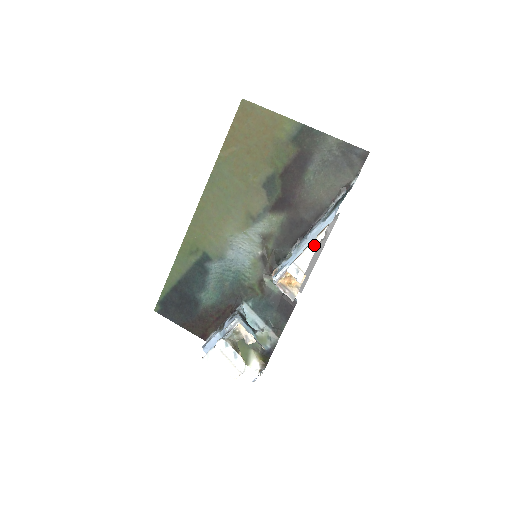
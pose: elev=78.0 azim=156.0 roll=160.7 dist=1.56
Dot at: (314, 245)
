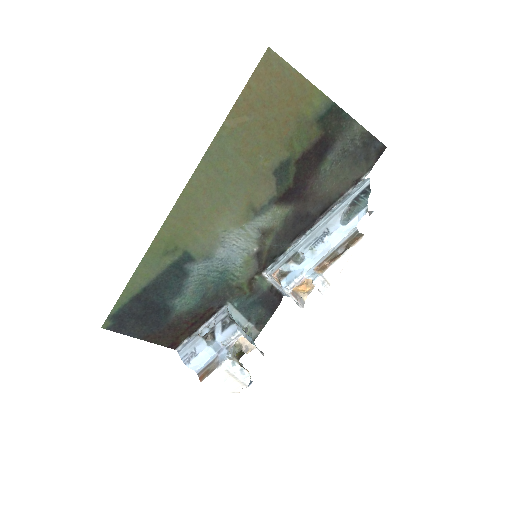
Dot at: (346, 258)
